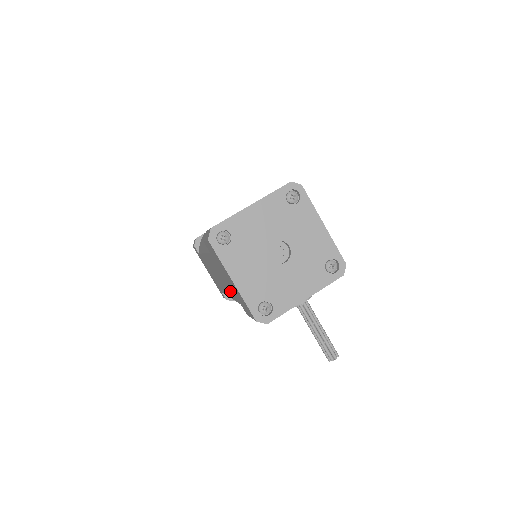
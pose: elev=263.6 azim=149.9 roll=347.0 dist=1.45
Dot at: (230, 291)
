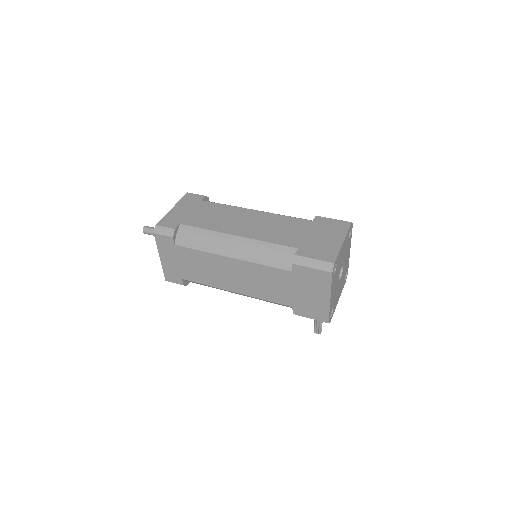
Dot at: (271, 295)
